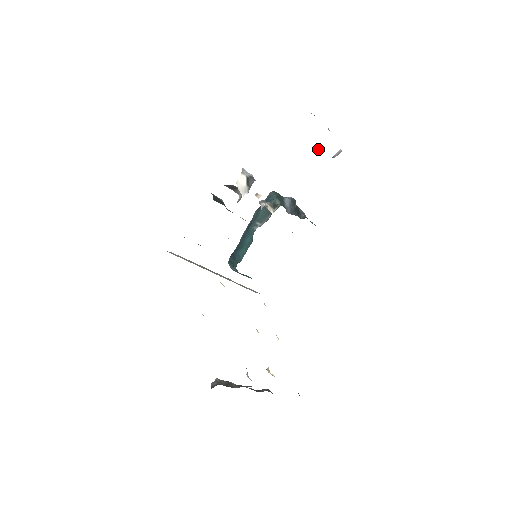
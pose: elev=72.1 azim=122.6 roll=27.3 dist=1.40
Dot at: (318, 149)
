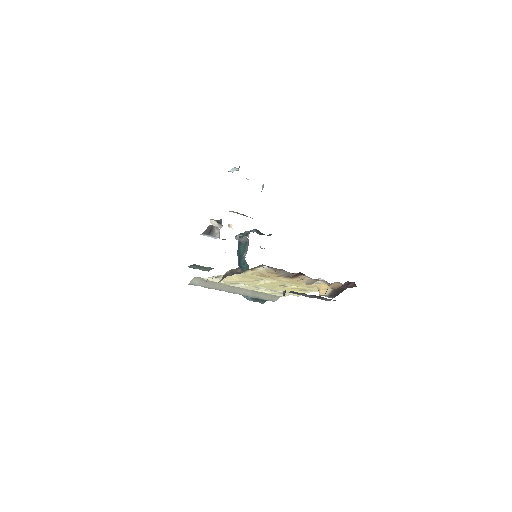
Dot at: occluded
